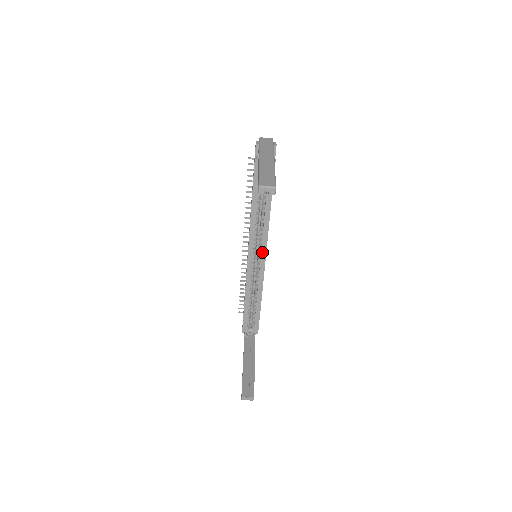
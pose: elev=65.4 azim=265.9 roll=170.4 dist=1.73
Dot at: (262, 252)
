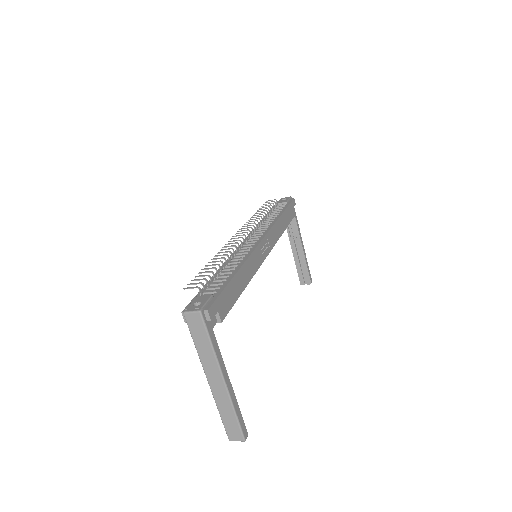
Dot at: occluded
